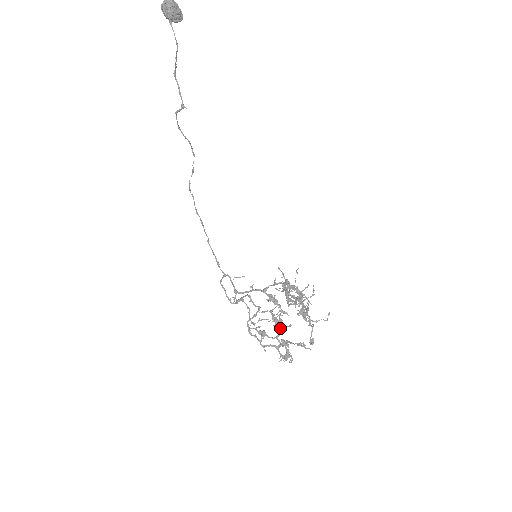
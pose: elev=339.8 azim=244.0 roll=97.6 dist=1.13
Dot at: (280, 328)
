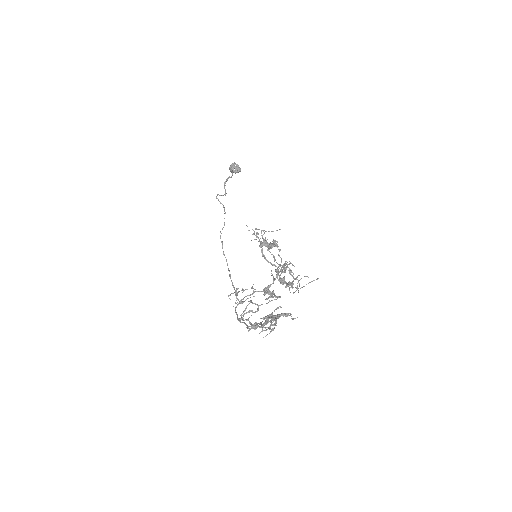
Dot at: (276, 322)
